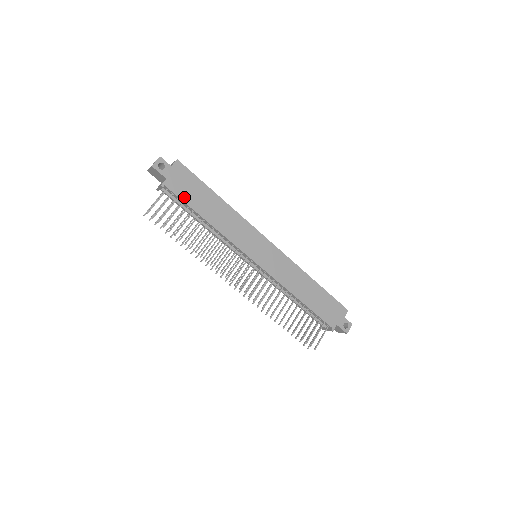
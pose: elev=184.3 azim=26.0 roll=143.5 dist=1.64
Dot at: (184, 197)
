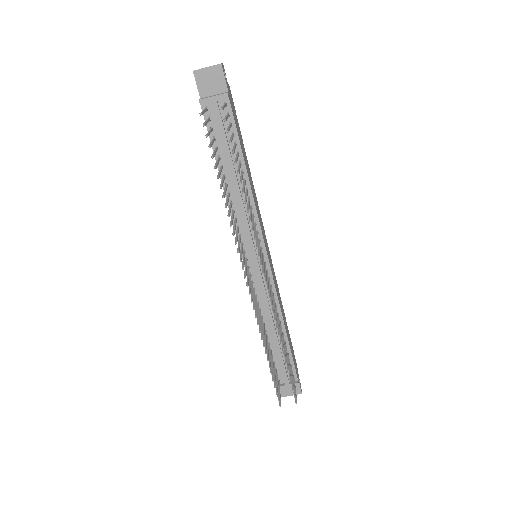
Dot at: (237, 128)
